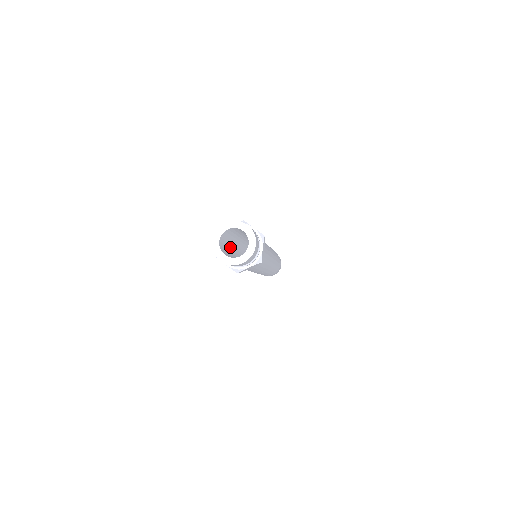
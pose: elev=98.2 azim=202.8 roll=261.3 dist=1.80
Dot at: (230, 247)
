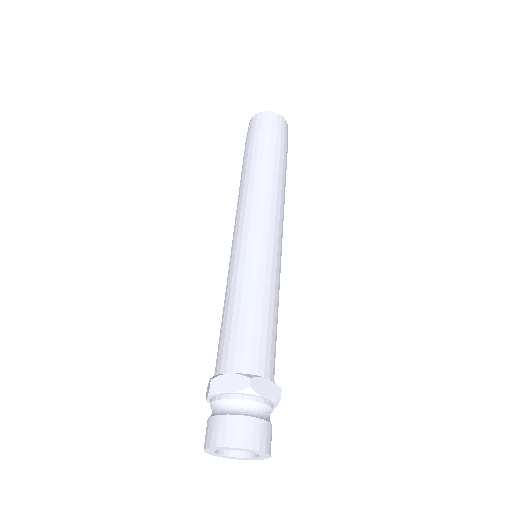
Dot at: occluded
